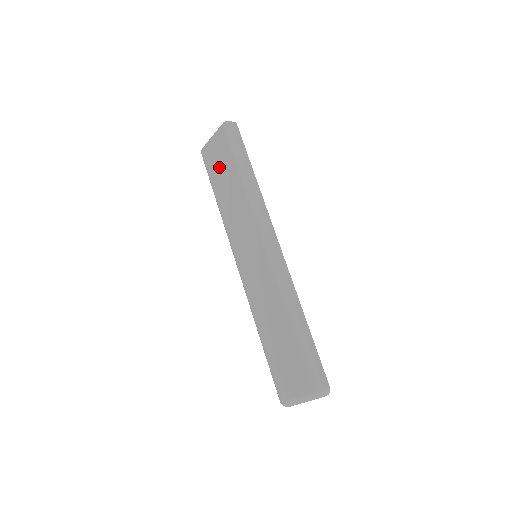
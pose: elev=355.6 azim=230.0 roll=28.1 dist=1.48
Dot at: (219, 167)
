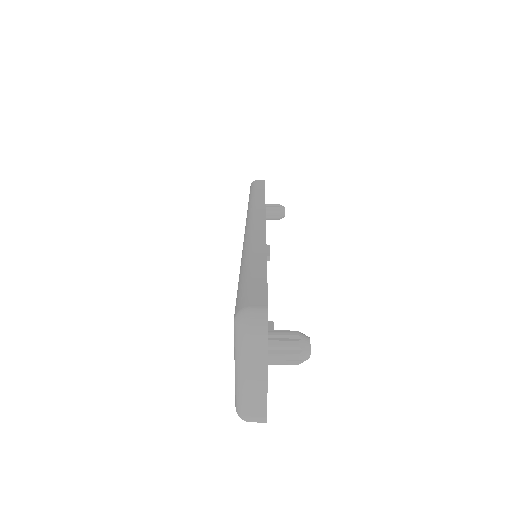
Dot at: occluded
